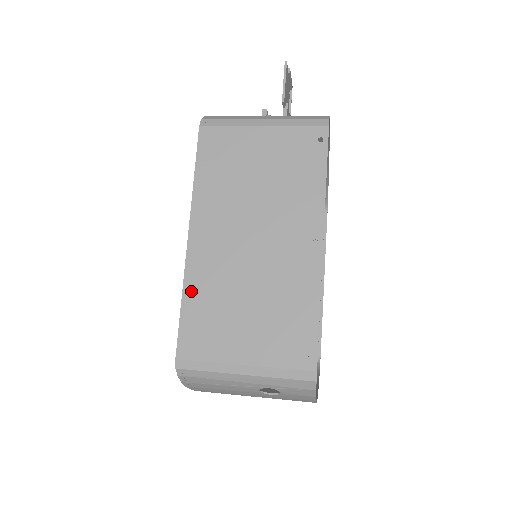
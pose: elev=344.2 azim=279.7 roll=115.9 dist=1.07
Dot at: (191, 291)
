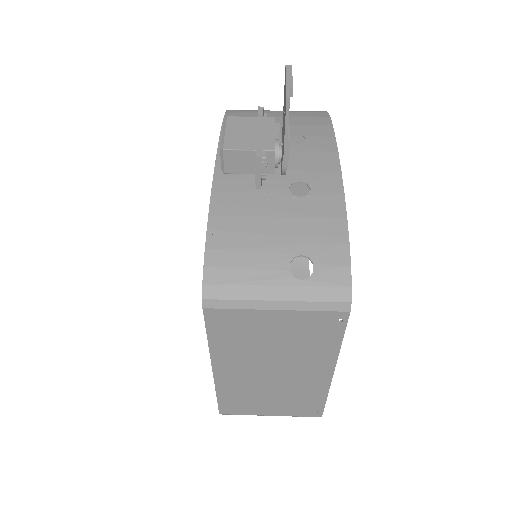
Dot at: (223, 392)
